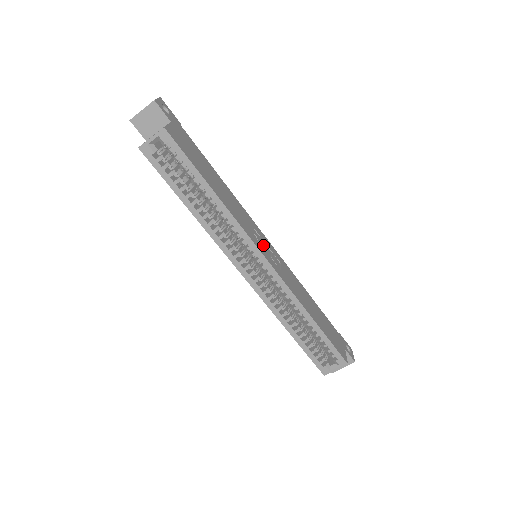
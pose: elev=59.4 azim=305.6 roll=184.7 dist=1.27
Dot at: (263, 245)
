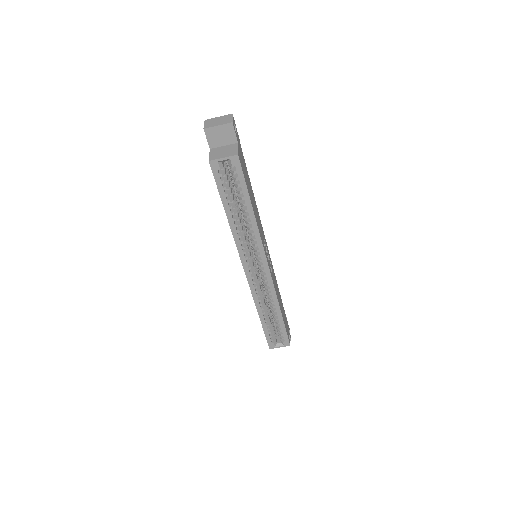
Dot at: (266, 251)
